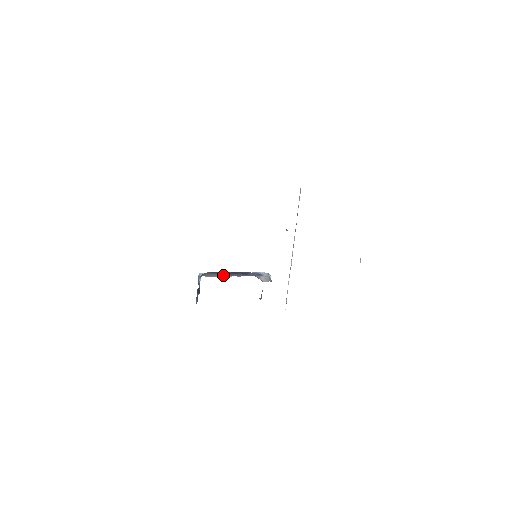
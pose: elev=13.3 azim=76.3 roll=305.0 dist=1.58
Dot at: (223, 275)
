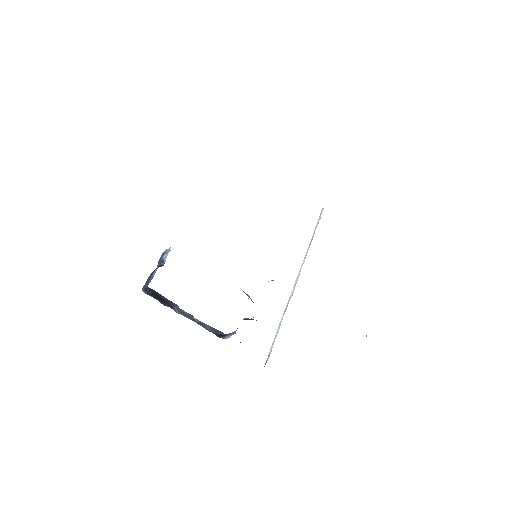
Dot at: occluded
